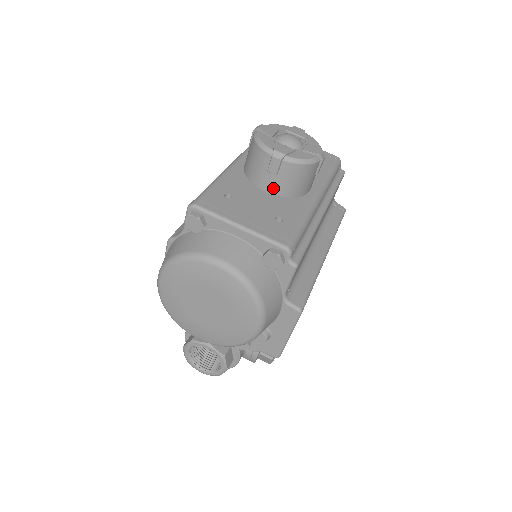
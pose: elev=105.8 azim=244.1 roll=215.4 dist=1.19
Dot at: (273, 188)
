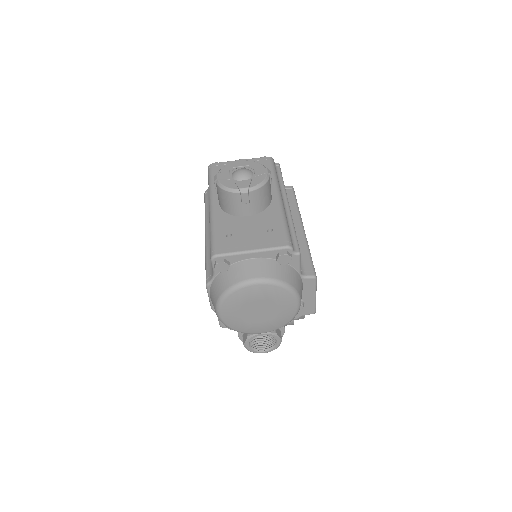
Dot at: (251, 211)
